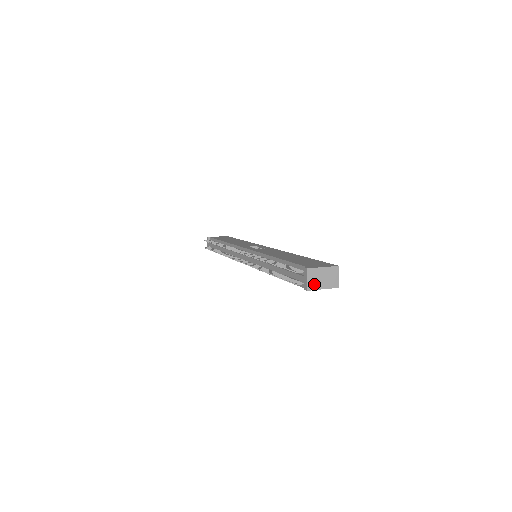
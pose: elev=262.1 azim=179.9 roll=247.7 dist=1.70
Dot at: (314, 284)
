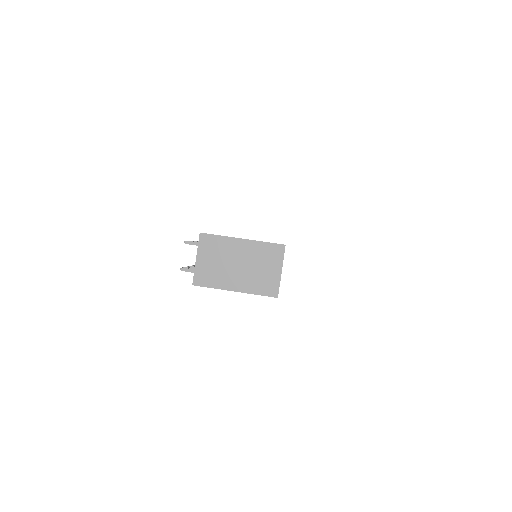
Dot at: (213, 273)
